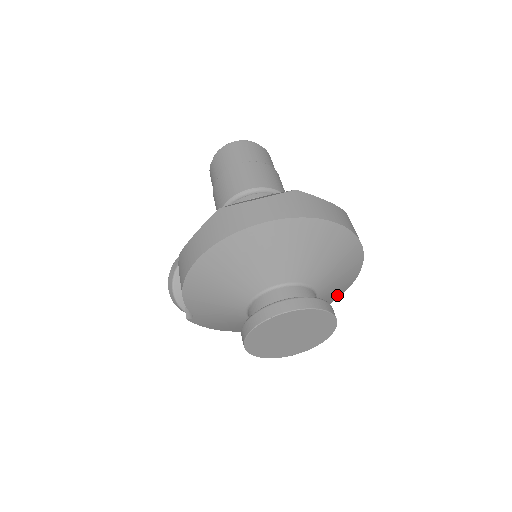
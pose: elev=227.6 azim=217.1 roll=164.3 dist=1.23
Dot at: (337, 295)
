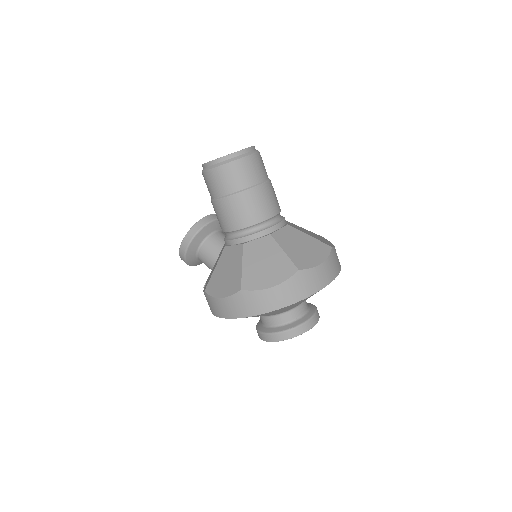
Dot at: occluded
